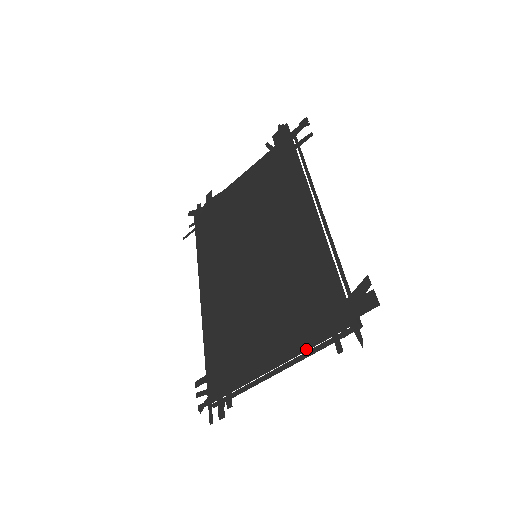
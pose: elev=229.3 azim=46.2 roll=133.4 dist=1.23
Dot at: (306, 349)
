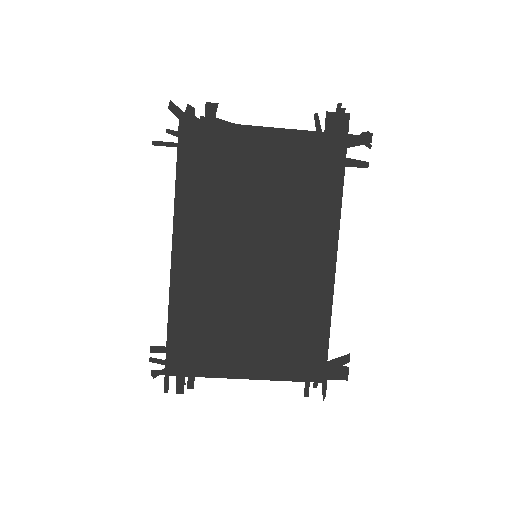
Dot at: (280, 380)
